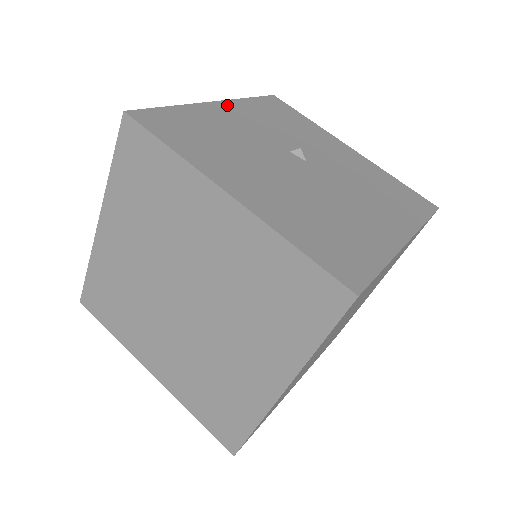
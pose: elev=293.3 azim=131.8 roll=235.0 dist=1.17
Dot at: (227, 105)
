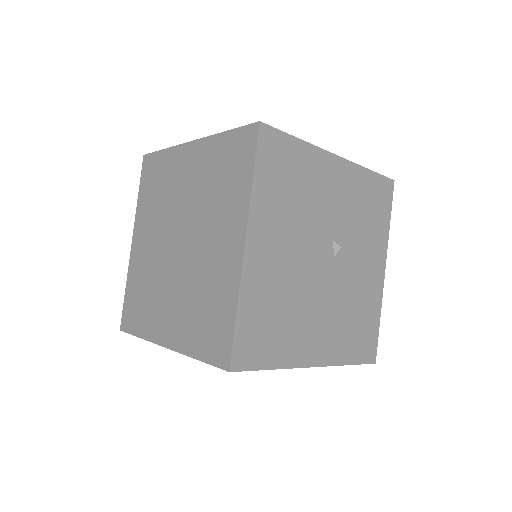
Dot at: (343, 166)
